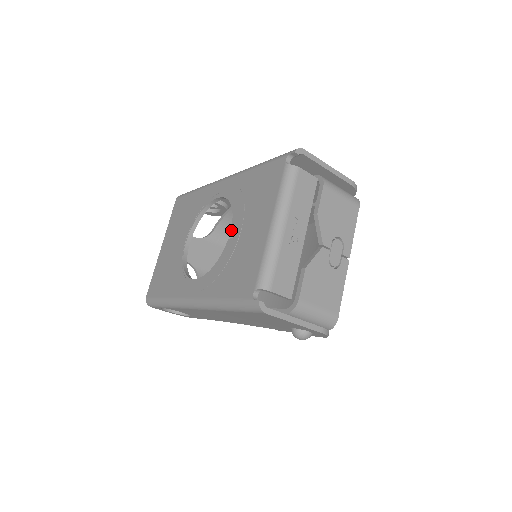
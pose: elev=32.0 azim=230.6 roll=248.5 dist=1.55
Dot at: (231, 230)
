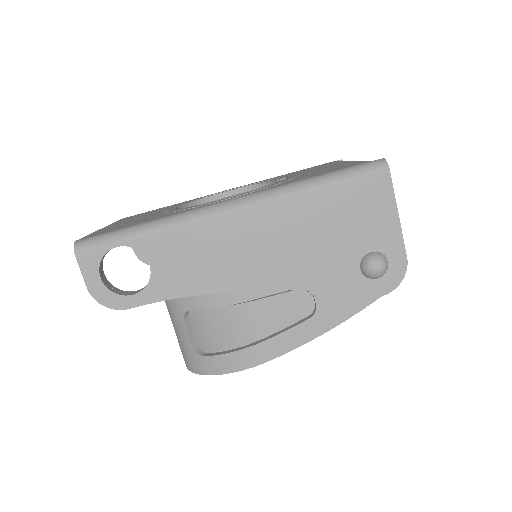
Dot at: occluded
